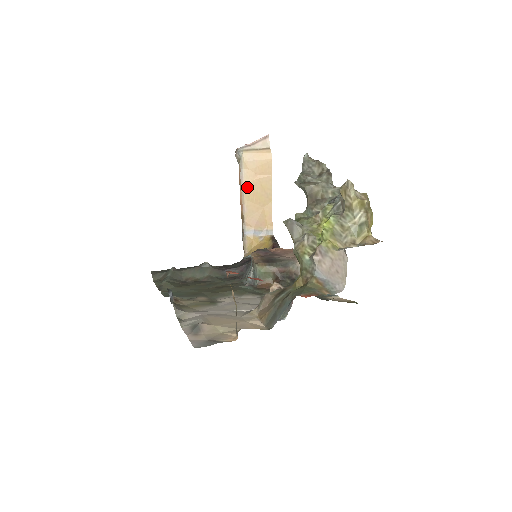
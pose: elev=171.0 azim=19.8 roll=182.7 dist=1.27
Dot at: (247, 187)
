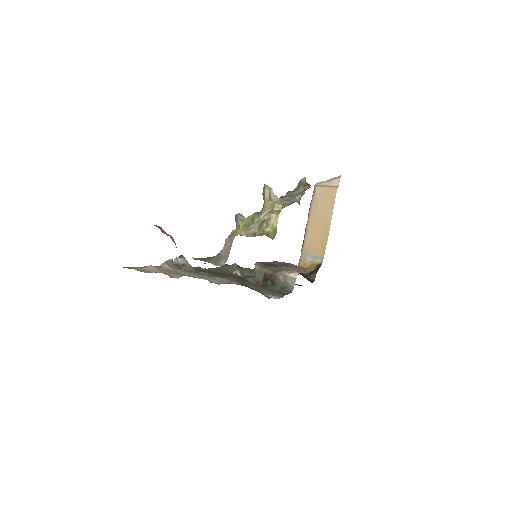
Dot at: (313, 216)
